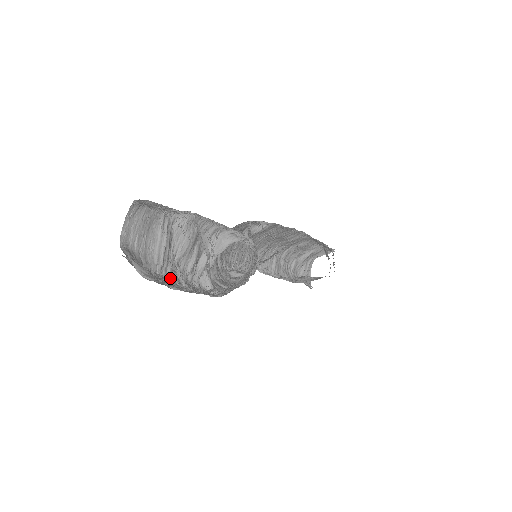
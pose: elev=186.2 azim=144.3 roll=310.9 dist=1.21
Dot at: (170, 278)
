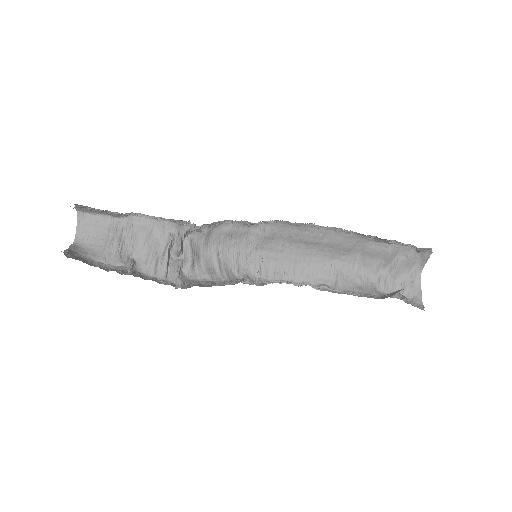
Dot at: (116, 267)
